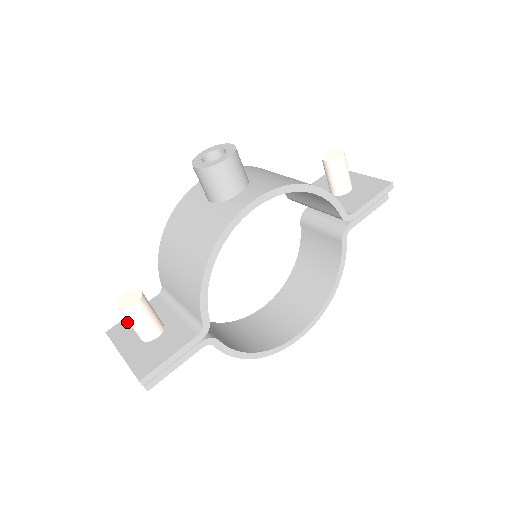
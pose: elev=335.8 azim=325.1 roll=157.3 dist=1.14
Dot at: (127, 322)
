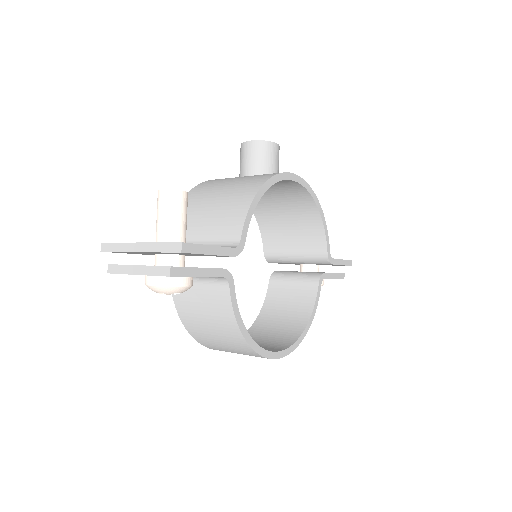
Dot at: occluded
